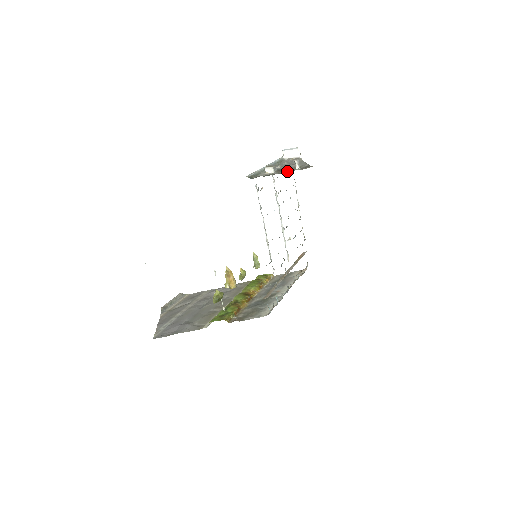
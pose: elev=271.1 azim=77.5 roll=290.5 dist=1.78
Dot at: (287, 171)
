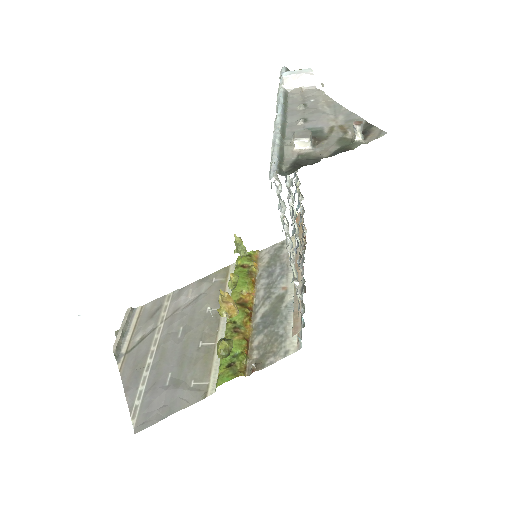
Dot at: (338, 144)
